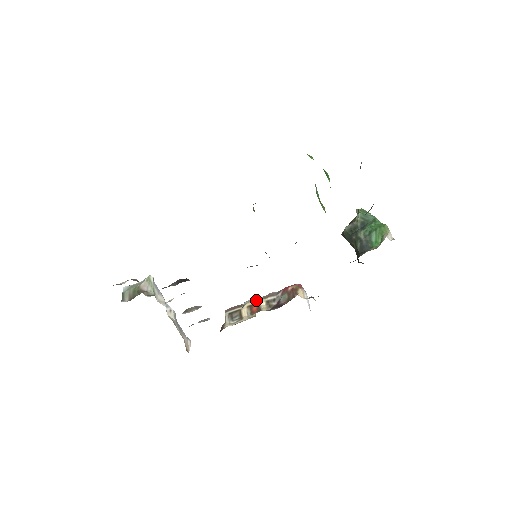
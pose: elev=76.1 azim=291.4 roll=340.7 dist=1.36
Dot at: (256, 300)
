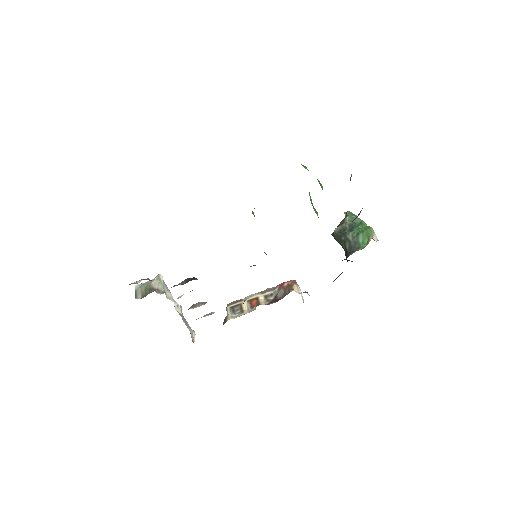
Dot at: (255, 295)
